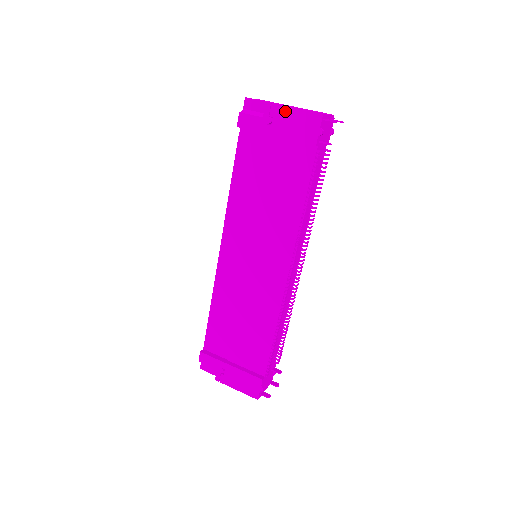
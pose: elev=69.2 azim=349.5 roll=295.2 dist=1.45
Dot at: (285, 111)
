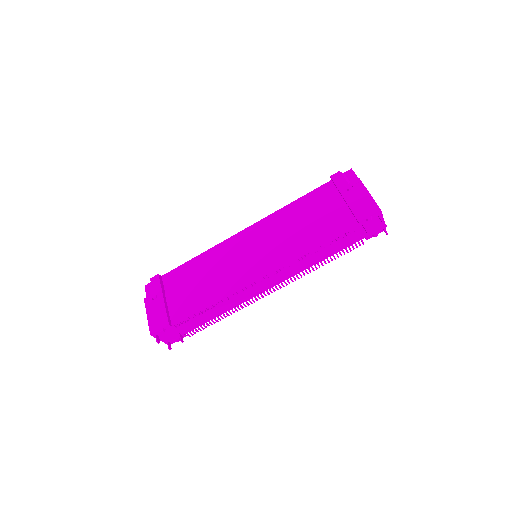
Dot at: (363, 191)
